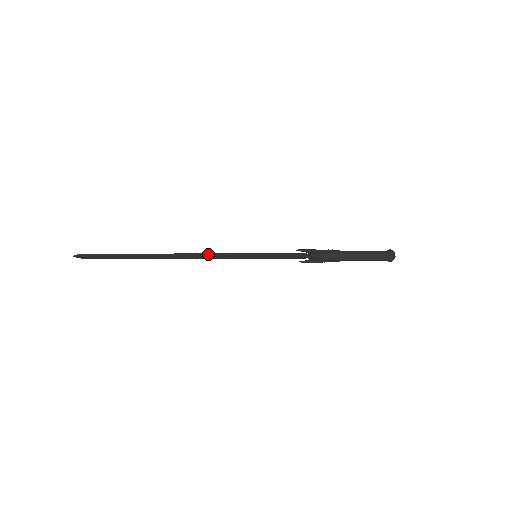
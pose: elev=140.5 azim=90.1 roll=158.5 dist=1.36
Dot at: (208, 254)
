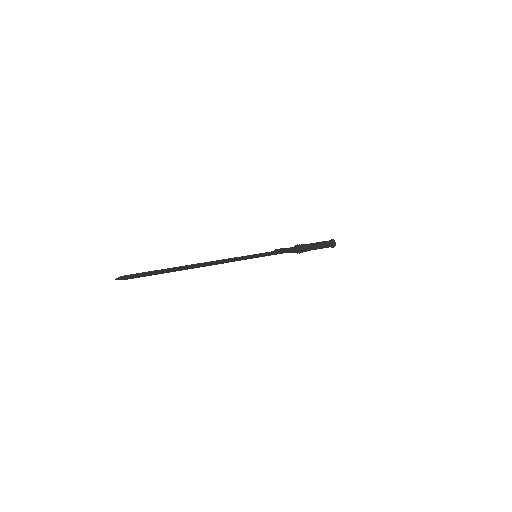
Dot at: (224, 259)
